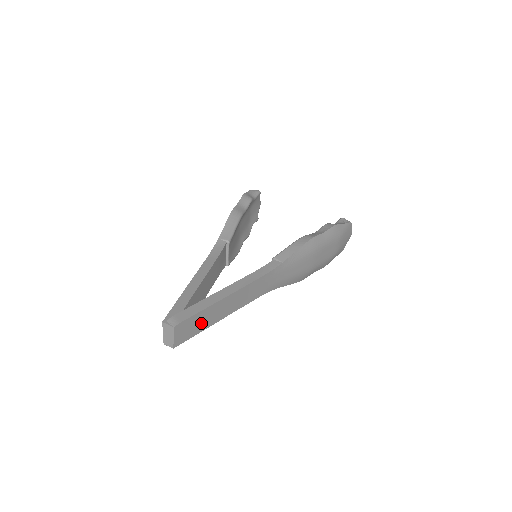
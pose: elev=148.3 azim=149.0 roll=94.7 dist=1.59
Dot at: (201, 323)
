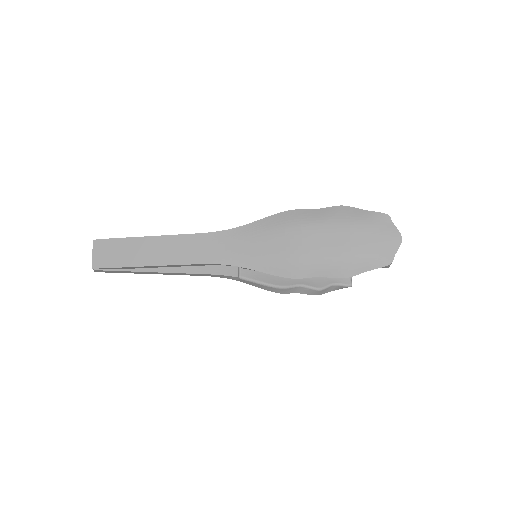
Dot at: (124, 255)
